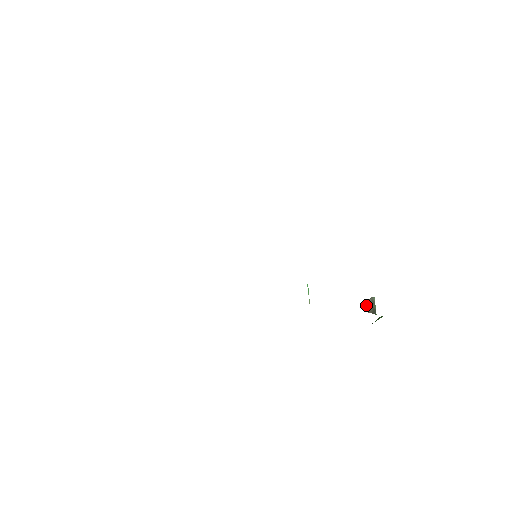
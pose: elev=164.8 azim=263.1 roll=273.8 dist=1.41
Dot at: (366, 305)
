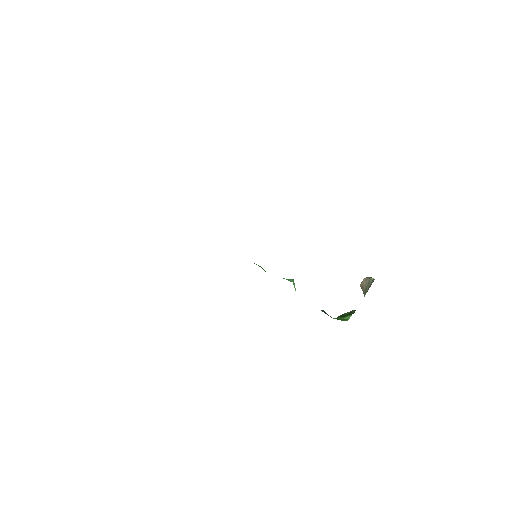
Dot at: (364, 282)
